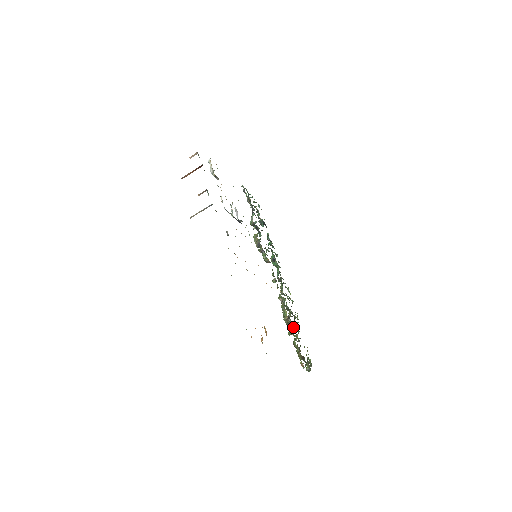
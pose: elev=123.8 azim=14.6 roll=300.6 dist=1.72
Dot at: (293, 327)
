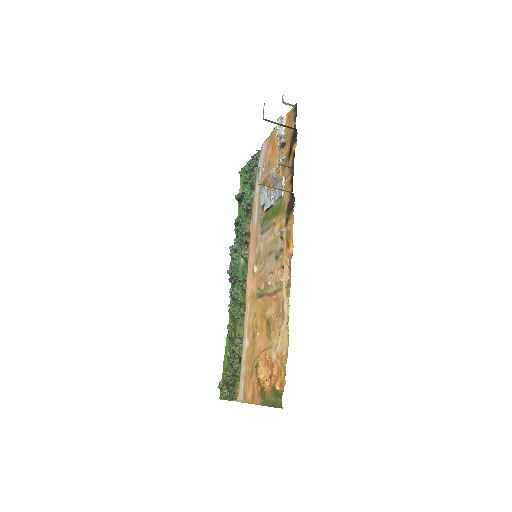
Dot at: (234, 345)
